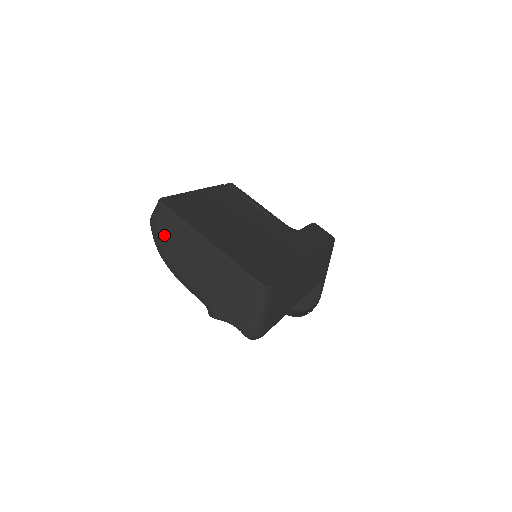
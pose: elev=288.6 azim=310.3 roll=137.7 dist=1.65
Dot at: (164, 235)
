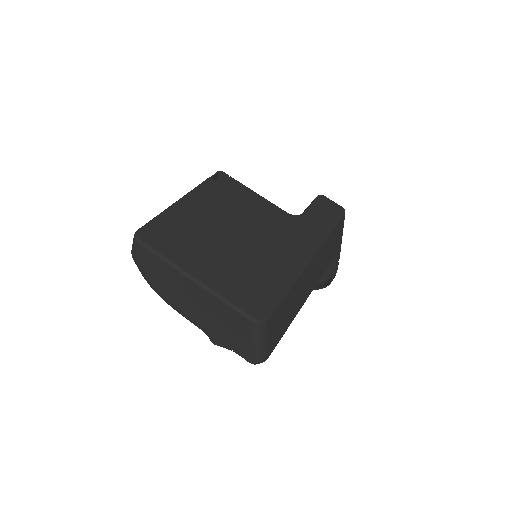
Dot at: (148, 270)
